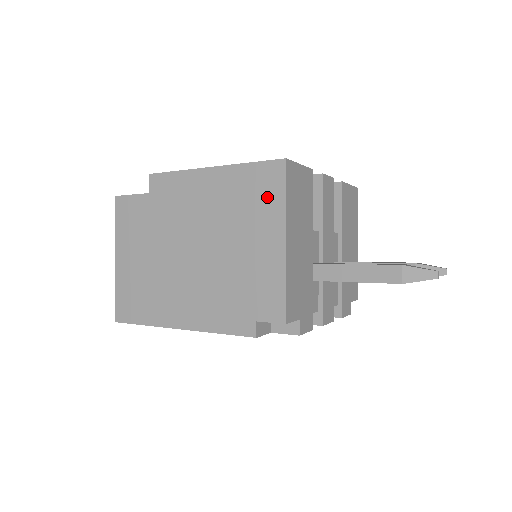
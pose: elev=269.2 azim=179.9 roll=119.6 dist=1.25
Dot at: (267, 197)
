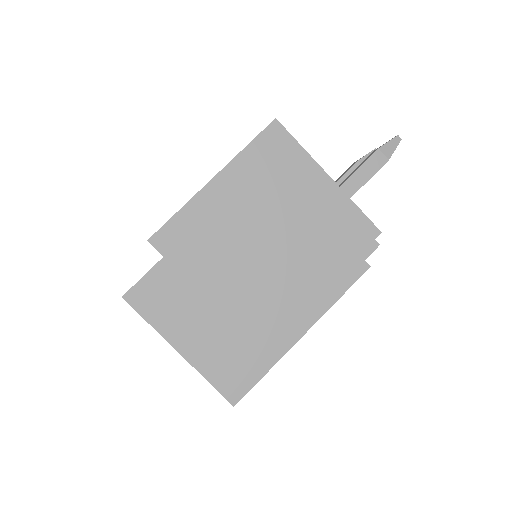
Dot at: (286, 158)
